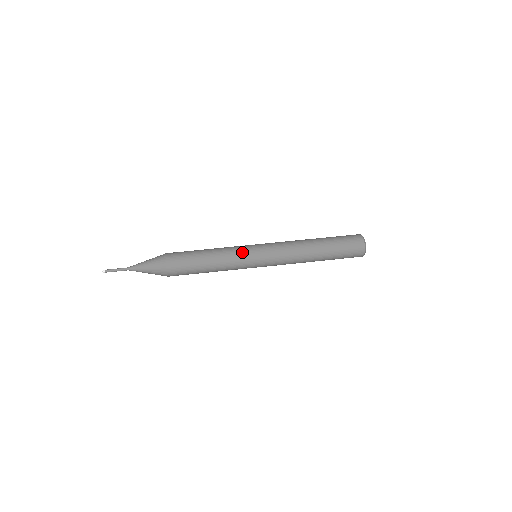
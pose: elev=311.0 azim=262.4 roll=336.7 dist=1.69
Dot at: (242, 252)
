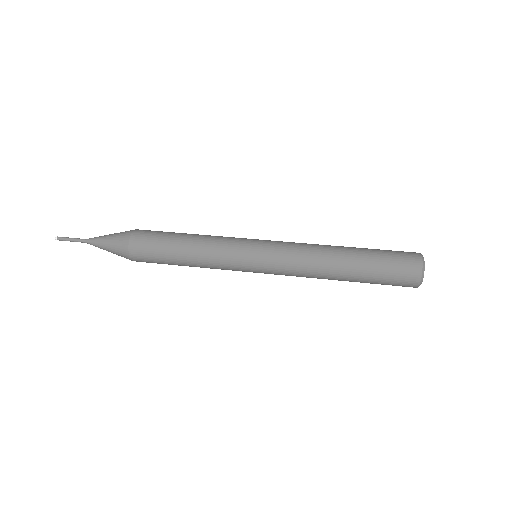
Dot at: (237, 238)
